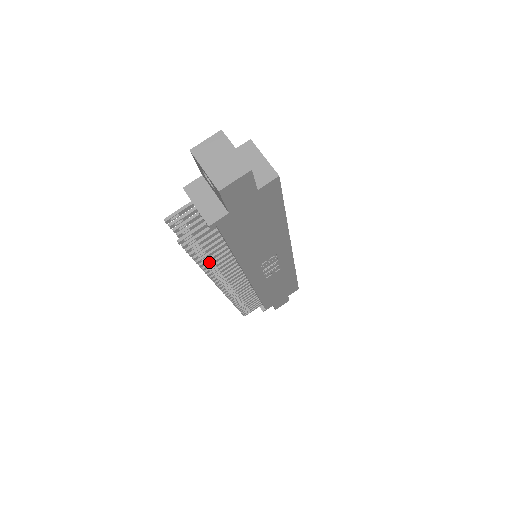
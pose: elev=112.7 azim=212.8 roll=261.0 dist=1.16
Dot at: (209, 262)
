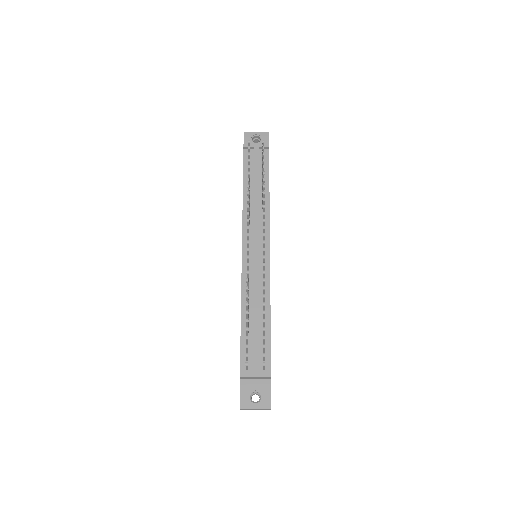
Dot at: occluded
